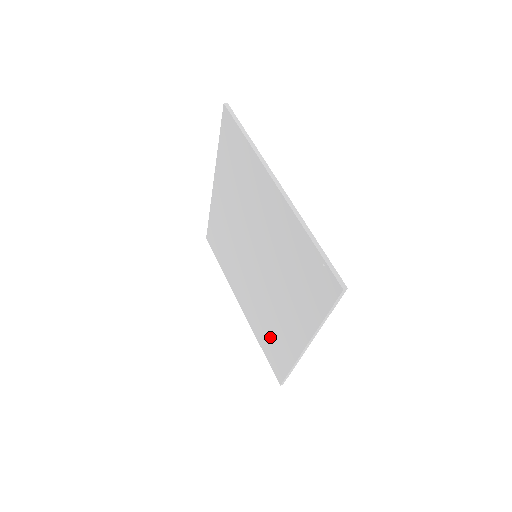
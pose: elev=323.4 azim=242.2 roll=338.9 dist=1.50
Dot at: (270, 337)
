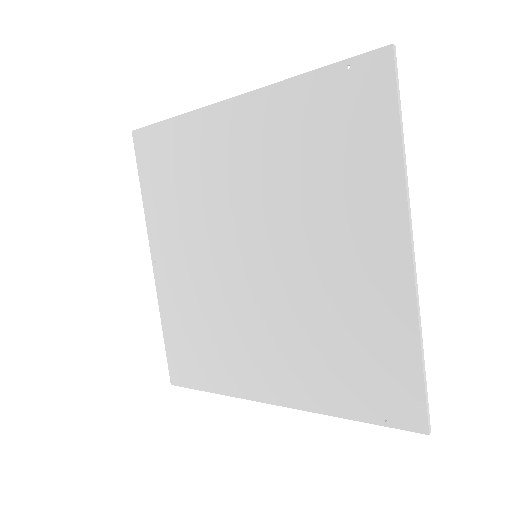
Dot at: (351, 357)
